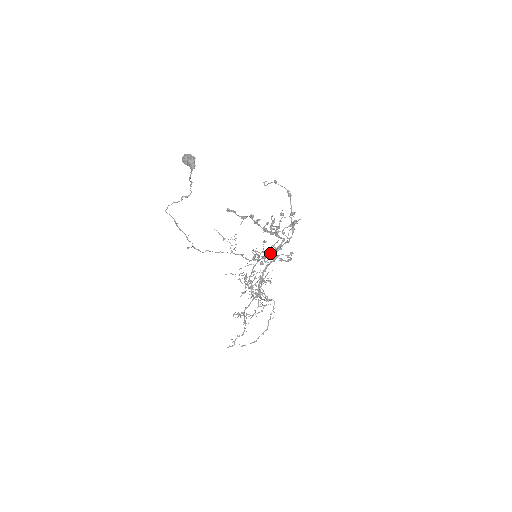
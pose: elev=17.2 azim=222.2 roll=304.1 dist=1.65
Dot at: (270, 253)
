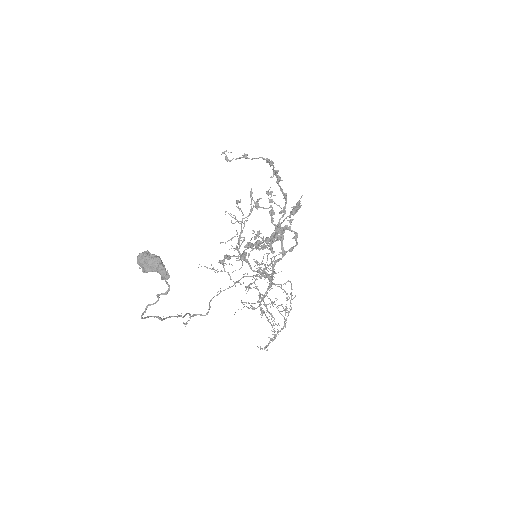
Dot at: occluded
